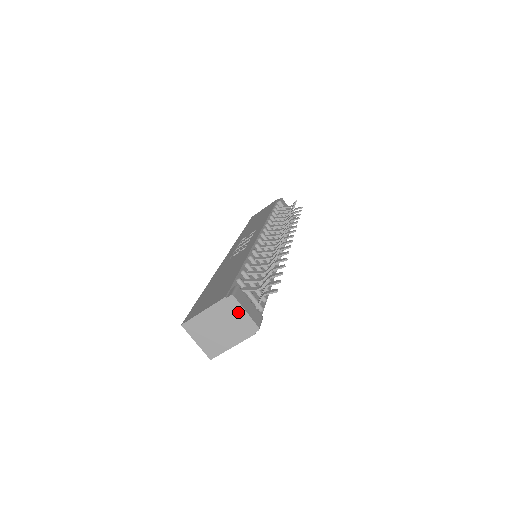
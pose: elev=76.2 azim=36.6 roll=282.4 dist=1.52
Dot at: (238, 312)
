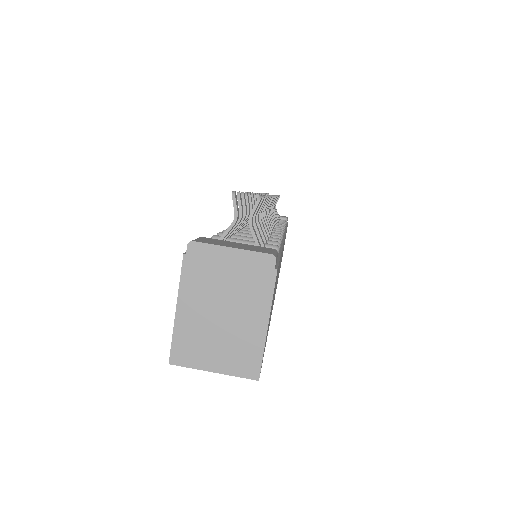
Dot at: (221, 260)
